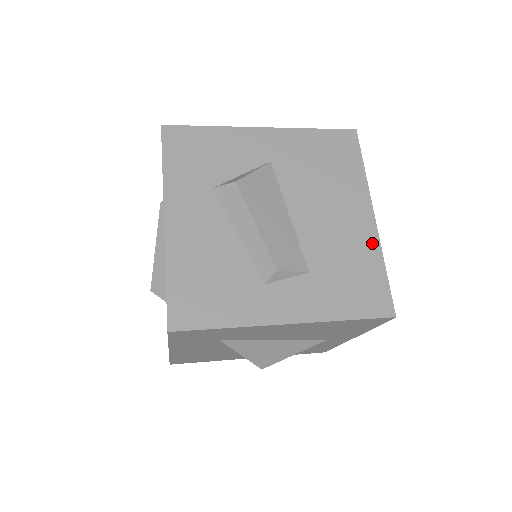
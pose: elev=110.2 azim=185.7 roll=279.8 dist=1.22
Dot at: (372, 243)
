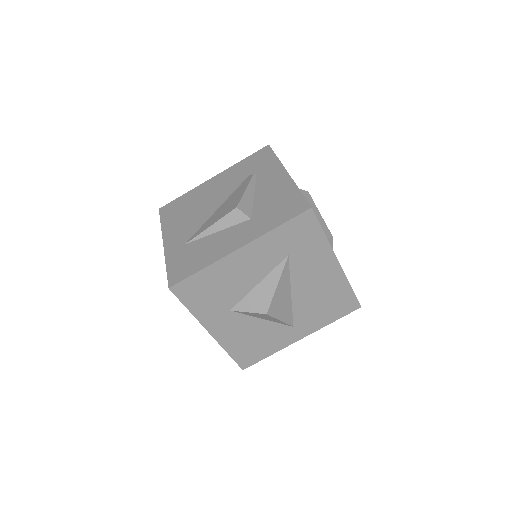
Dot at: occluded
